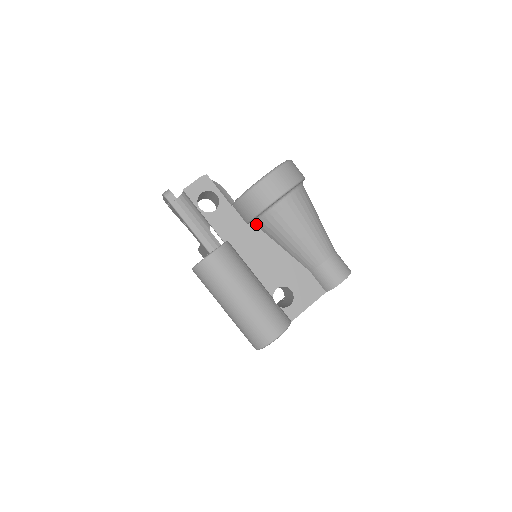
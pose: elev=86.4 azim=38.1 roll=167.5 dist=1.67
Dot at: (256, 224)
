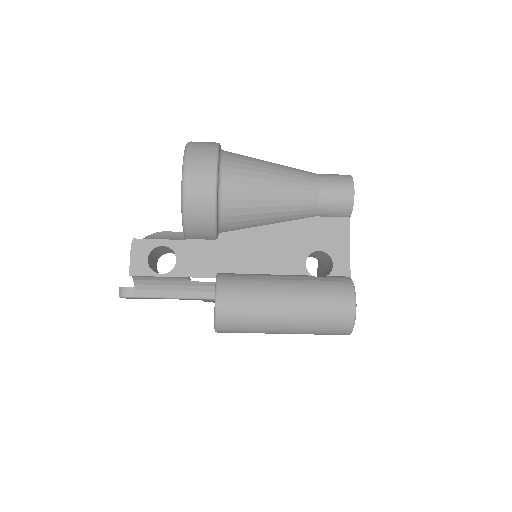
Dot at: (224, 231)
